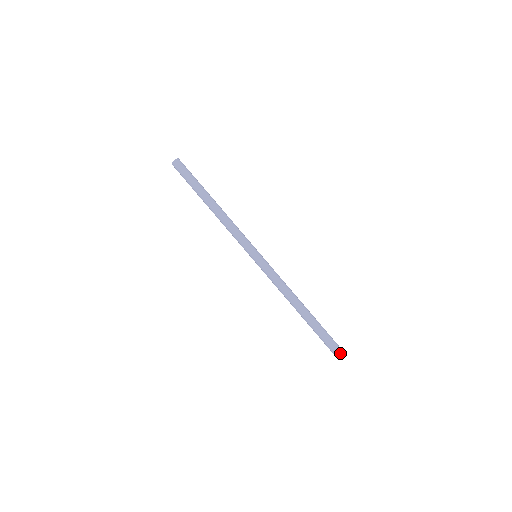
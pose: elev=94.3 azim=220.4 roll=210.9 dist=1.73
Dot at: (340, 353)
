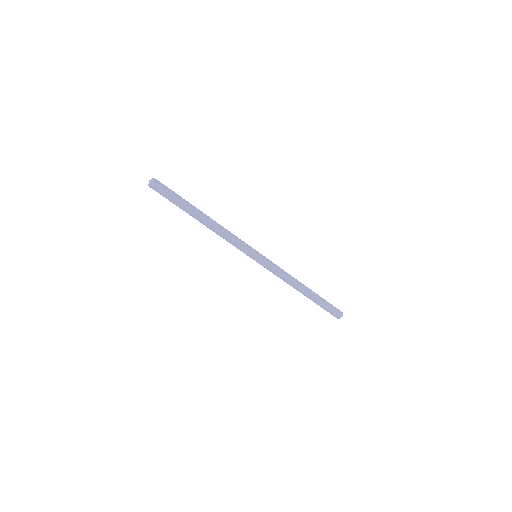
Dot at: (341, 316)
